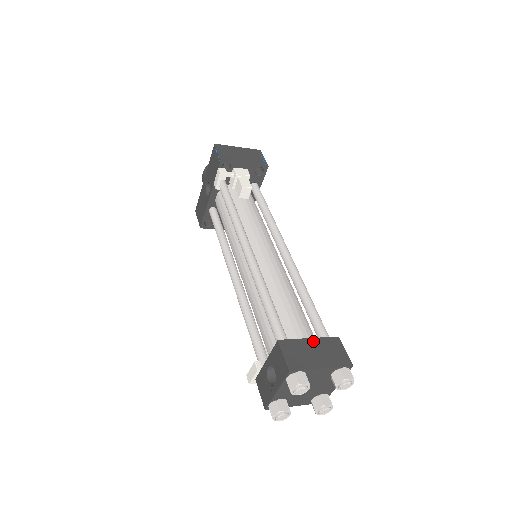
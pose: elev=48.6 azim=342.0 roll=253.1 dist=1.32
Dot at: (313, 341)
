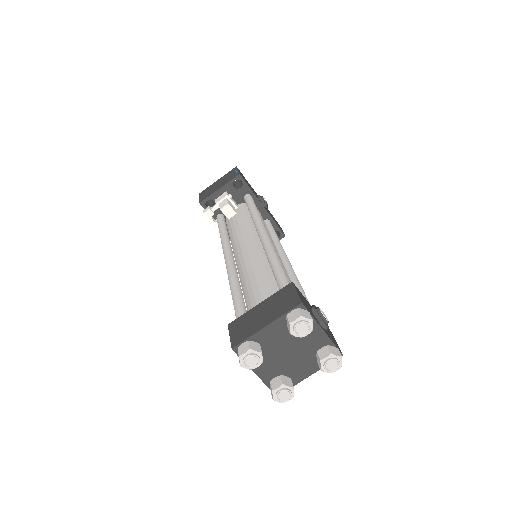
Dot at: (262, 304)
